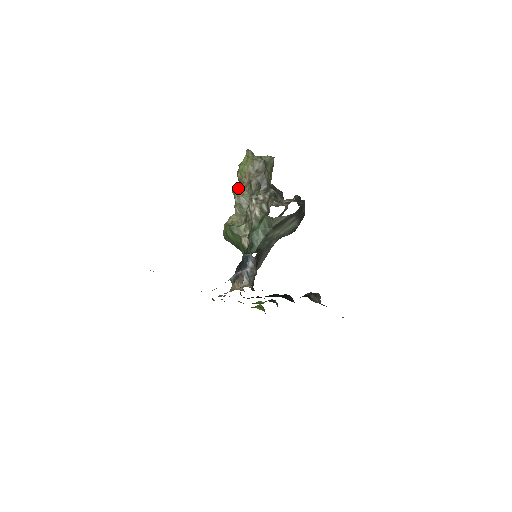
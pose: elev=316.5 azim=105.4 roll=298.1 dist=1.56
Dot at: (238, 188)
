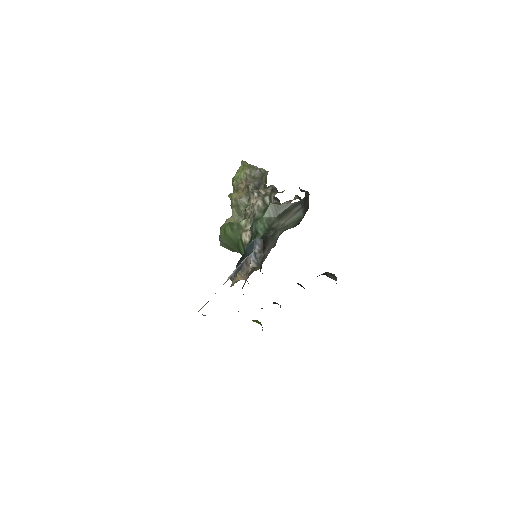
Dot at: occluded
